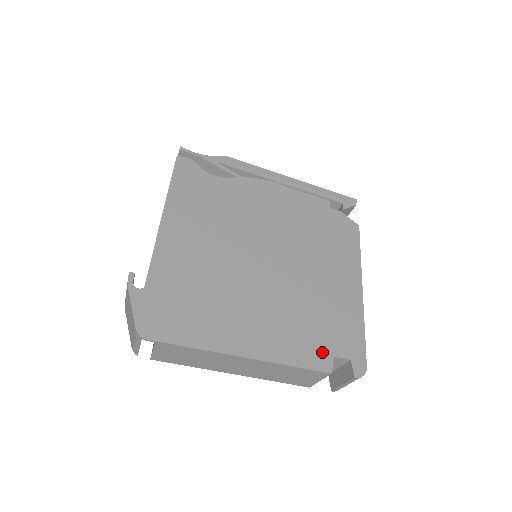
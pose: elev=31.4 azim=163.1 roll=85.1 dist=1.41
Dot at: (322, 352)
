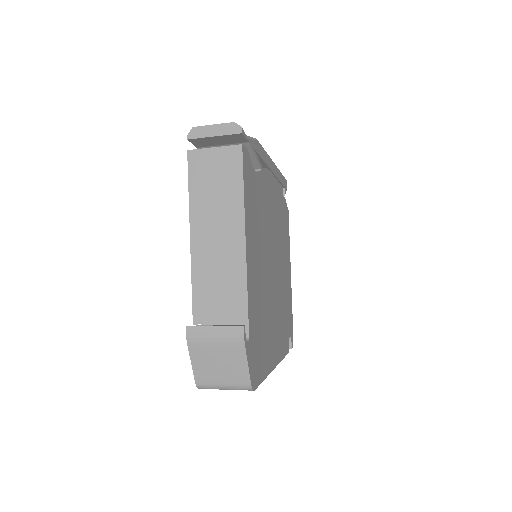
Dot at: (287, 338)
